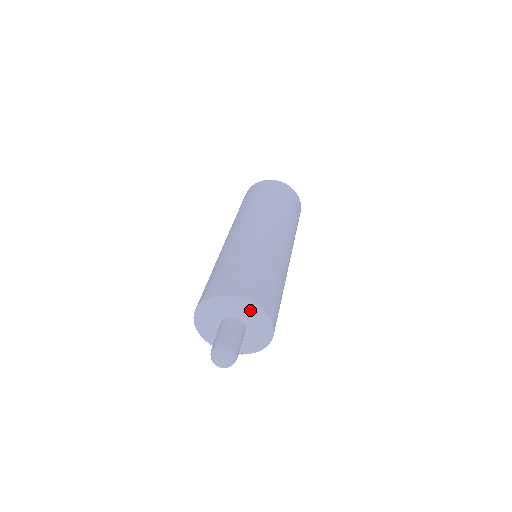
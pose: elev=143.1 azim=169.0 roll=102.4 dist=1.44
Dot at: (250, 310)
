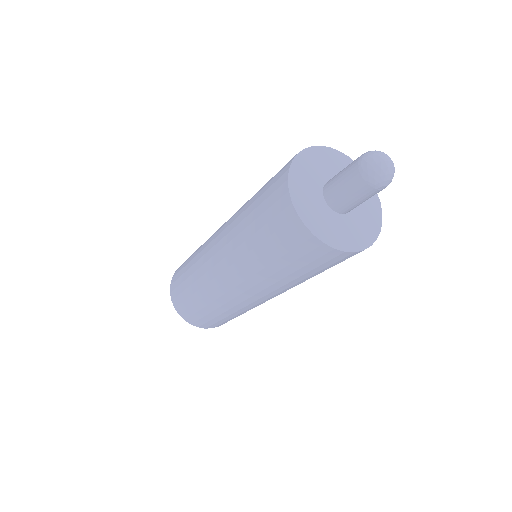
Dot at: (371, 208)
